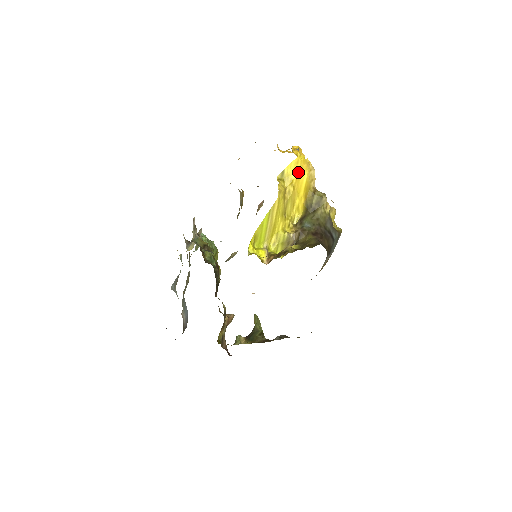
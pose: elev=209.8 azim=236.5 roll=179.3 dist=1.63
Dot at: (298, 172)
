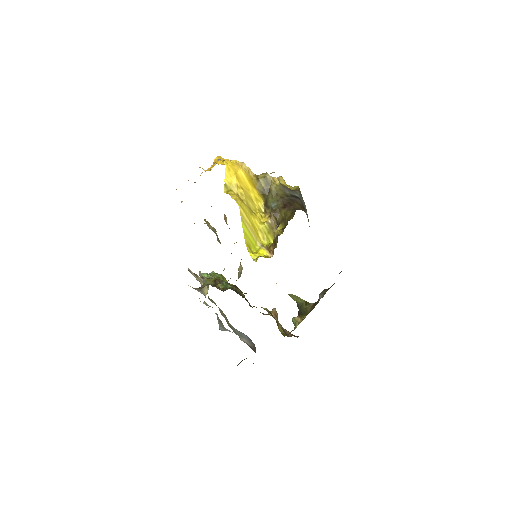
Dot at: (235, 175)
